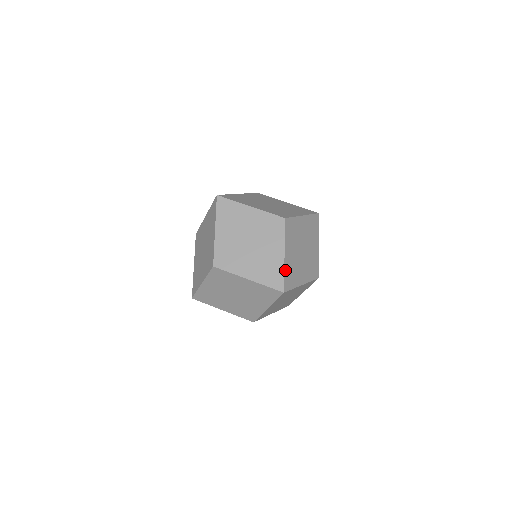
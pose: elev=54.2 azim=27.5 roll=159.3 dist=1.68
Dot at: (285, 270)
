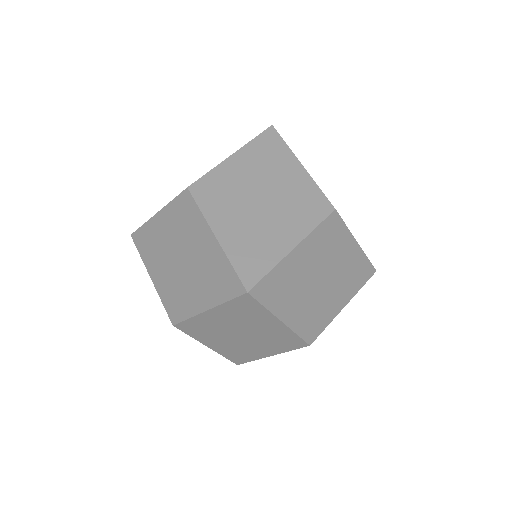
Dot at: occluded
